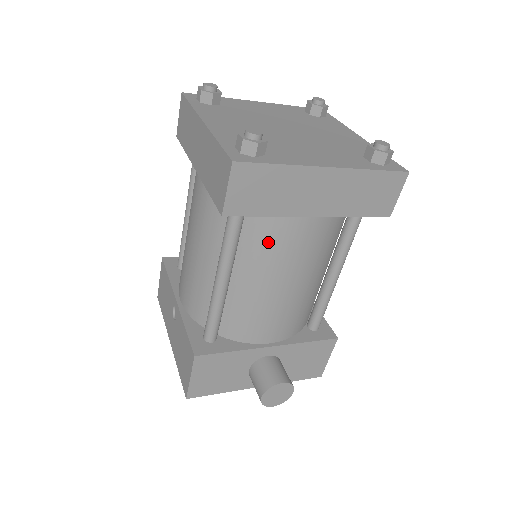
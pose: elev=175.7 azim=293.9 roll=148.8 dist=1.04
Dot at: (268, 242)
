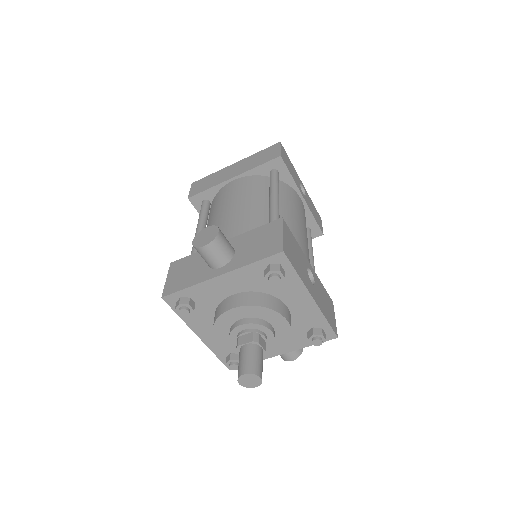
Dot at: (217, 202)
